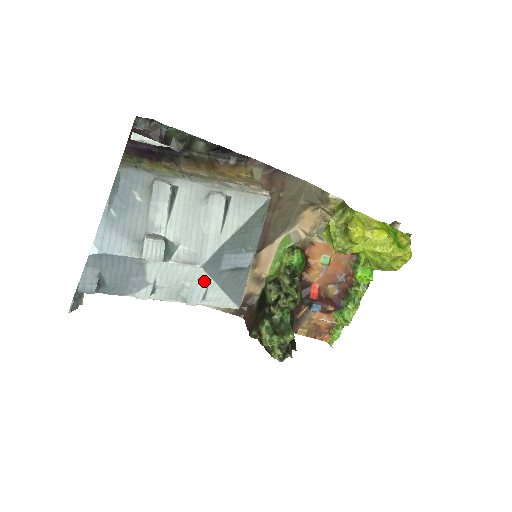
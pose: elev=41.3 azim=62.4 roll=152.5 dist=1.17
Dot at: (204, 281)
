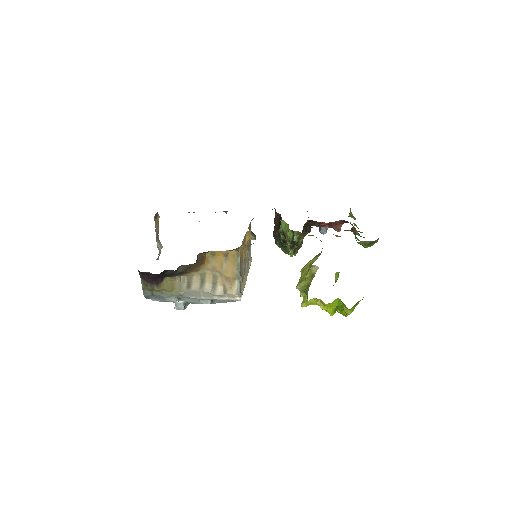
Dot at: occluded
